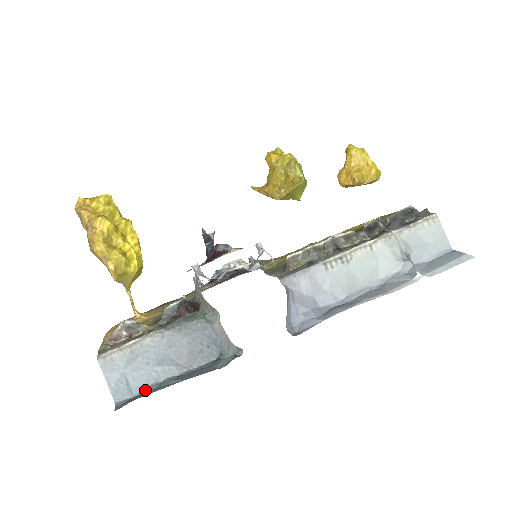
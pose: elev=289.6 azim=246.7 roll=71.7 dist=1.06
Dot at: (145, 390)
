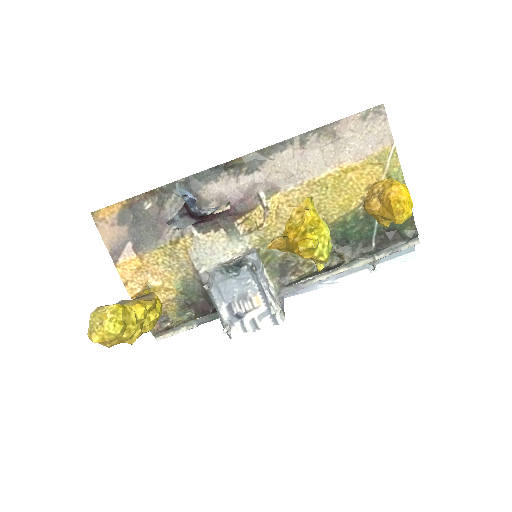
Dot at: occluded
